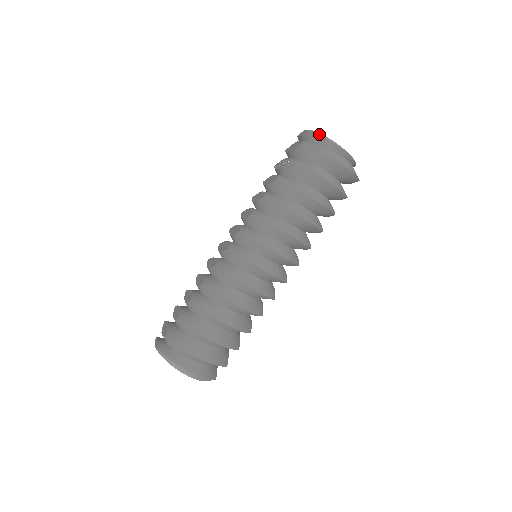
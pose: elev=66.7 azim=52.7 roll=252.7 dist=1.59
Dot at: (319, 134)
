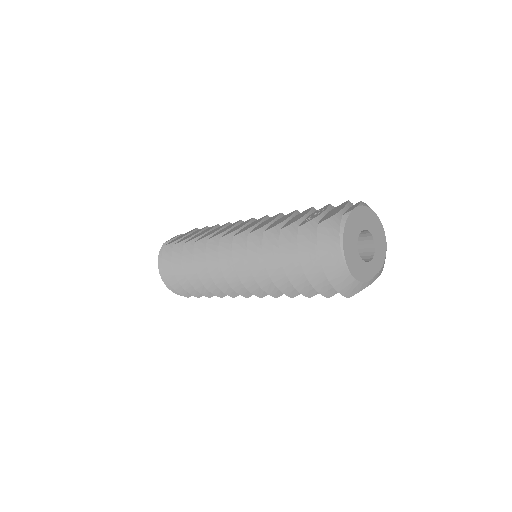
Dot at: (341, 230)
